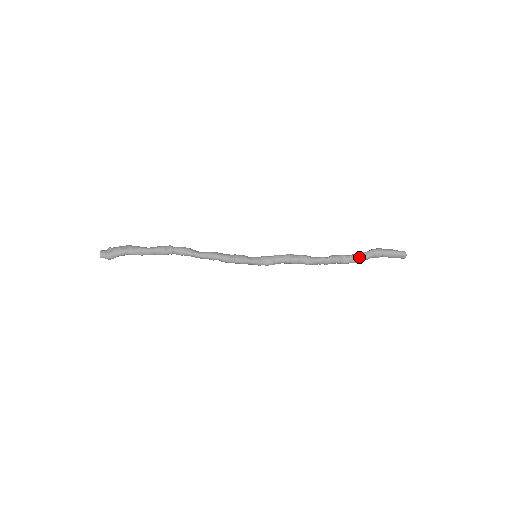
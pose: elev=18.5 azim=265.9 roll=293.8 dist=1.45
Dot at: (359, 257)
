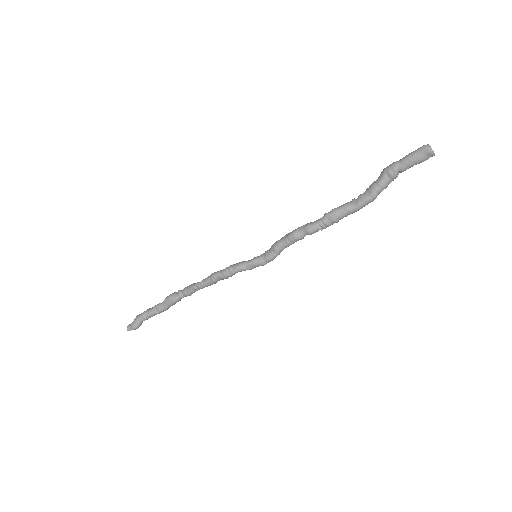
Dot at: (370, 189)
